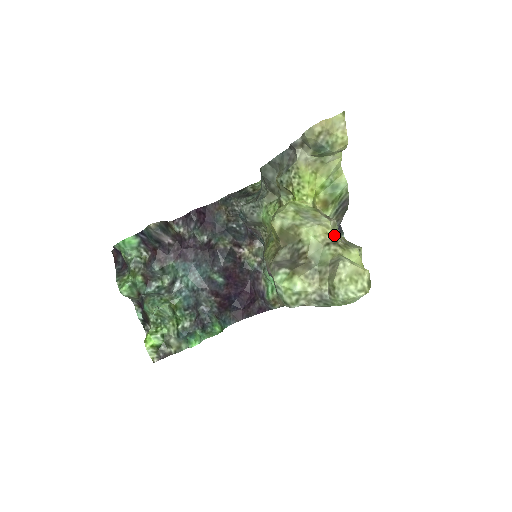
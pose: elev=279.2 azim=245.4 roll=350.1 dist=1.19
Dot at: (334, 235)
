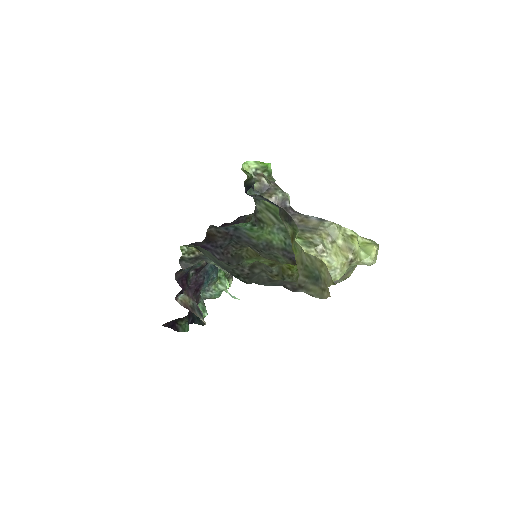
Dot at: (346, 260)
